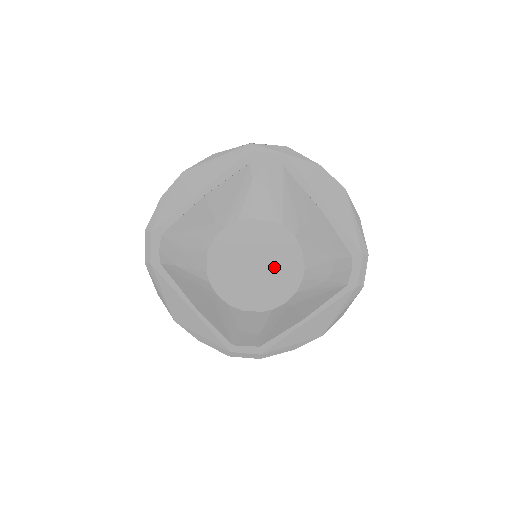
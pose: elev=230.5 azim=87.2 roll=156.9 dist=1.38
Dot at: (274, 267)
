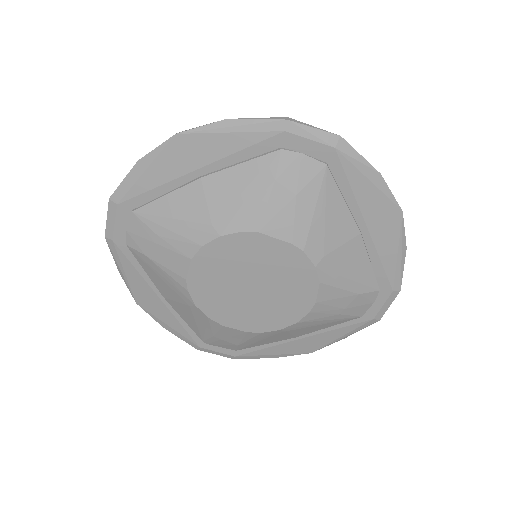
Dot at: (277, 292)
